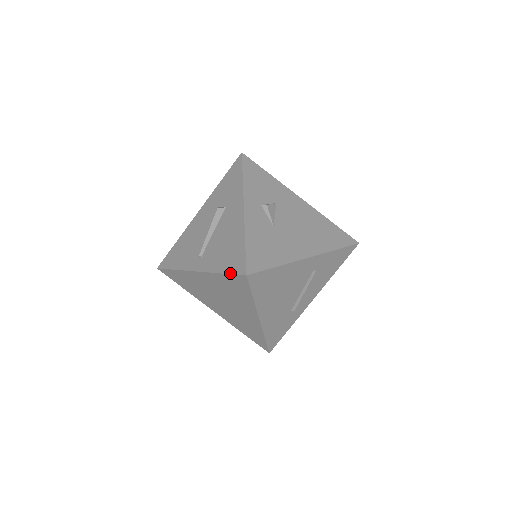
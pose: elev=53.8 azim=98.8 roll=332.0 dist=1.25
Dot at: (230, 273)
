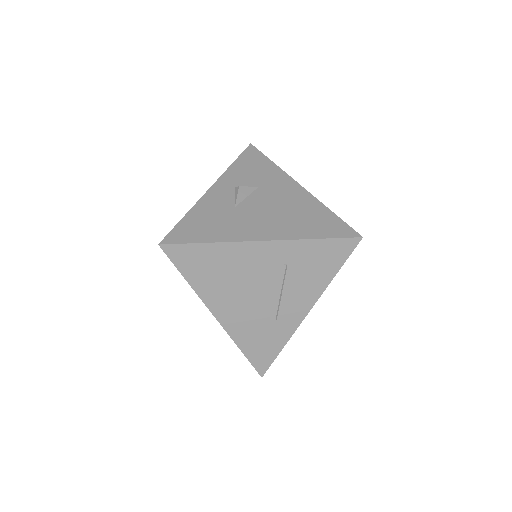
Dot at: occluded
